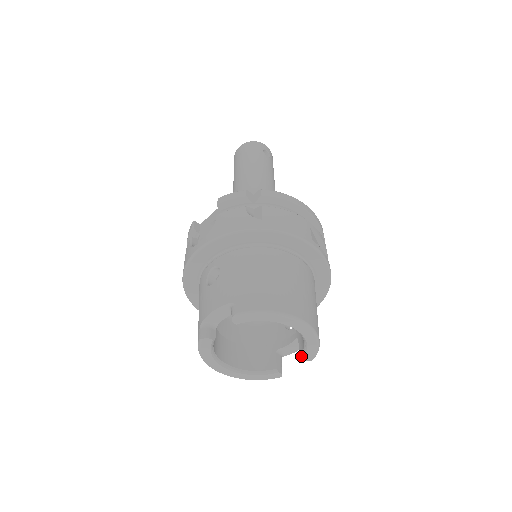
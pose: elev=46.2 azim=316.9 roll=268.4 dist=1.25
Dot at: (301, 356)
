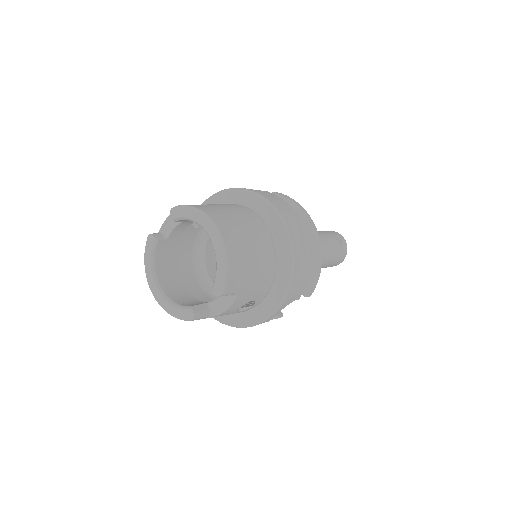
Dot at: (212, 288)
